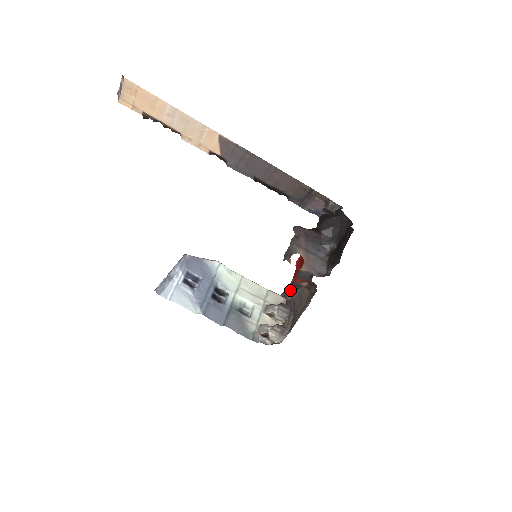
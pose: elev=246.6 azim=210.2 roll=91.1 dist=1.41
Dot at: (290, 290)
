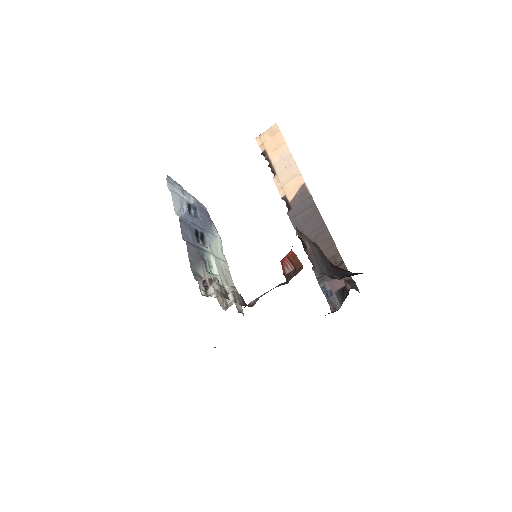
Dot at: occluded
